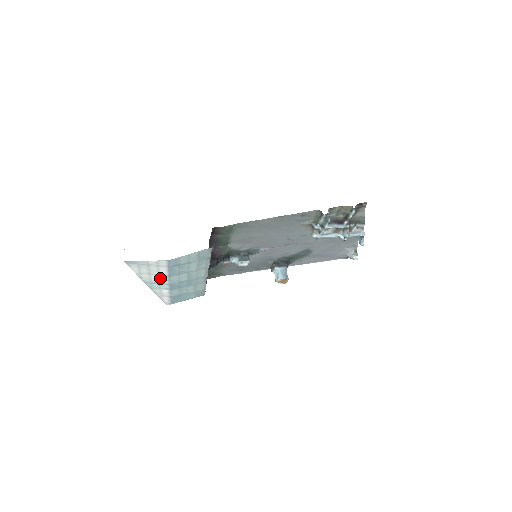
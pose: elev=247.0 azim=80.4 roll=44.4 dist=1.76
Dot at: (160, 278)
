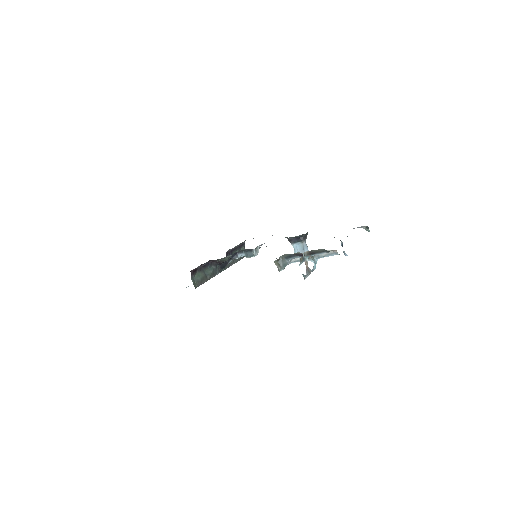
Dot at: occluded
